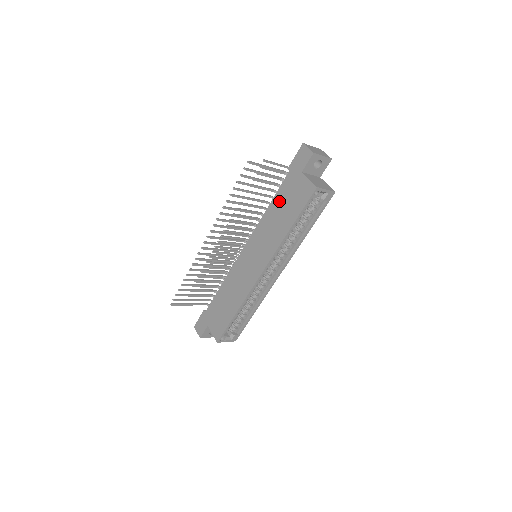
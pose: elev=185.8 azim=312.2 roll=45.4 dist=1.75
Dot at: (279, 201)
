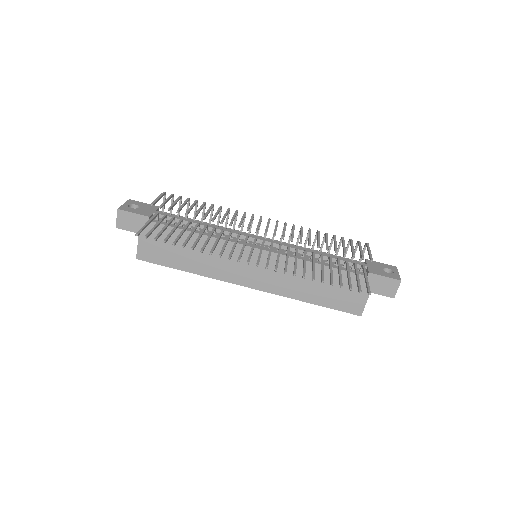
Dot at: occluded
